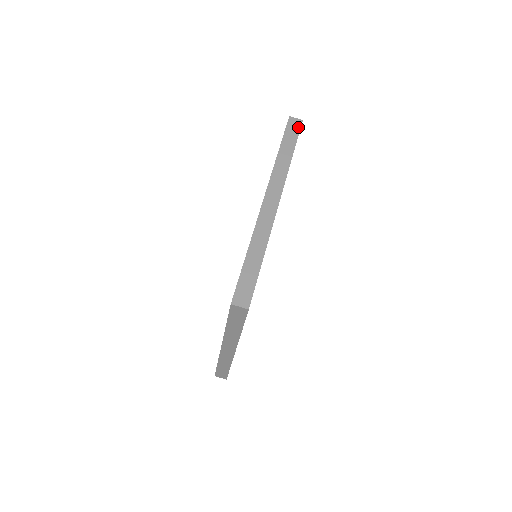
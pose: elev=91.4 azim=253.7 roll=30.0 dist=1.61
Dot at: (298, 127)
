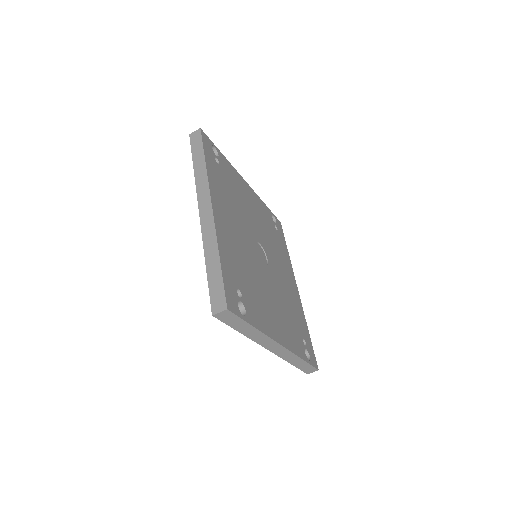
Dot at: (199, 137)
